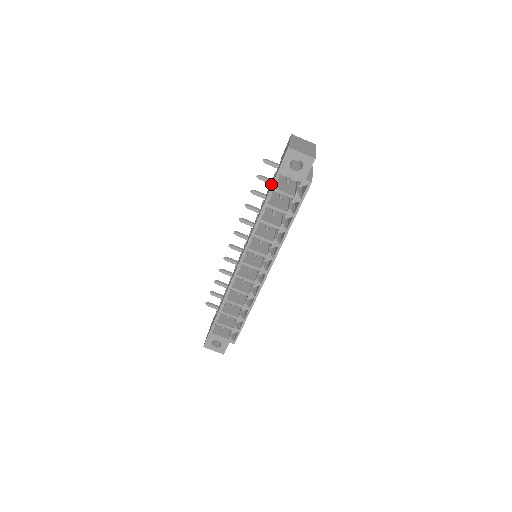
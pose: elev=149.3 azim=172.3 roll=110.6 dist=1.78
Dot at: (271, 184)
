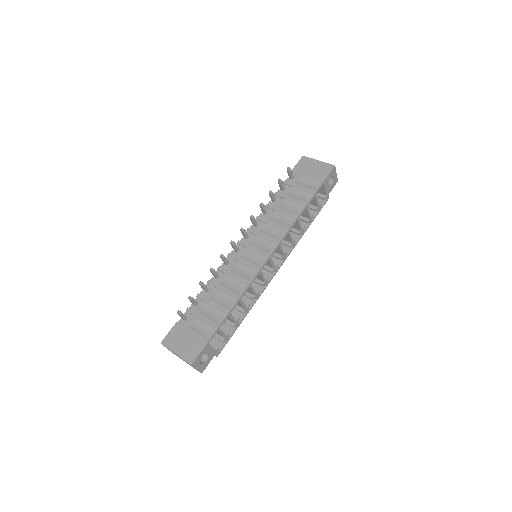
Dot at: (303, 190)
